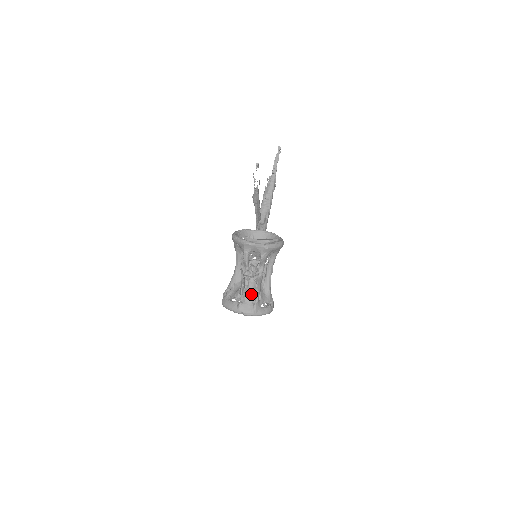
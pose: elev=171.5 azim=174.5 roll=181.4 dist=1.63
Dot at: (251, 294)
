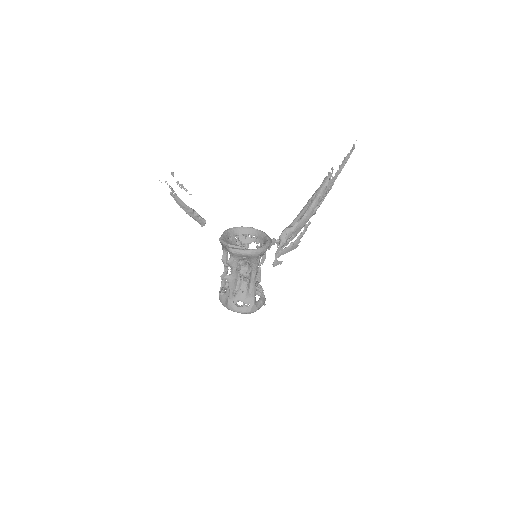
Dot at: occluded
